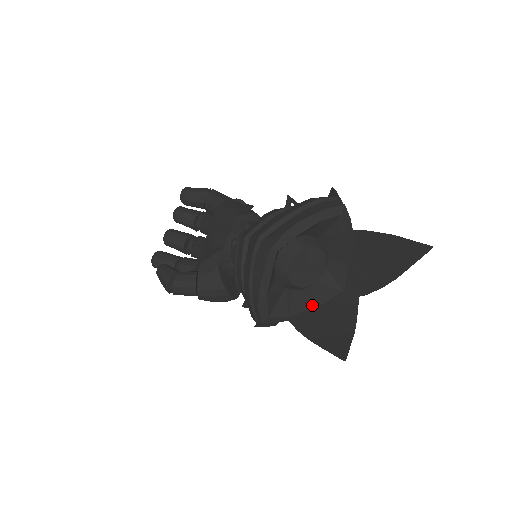
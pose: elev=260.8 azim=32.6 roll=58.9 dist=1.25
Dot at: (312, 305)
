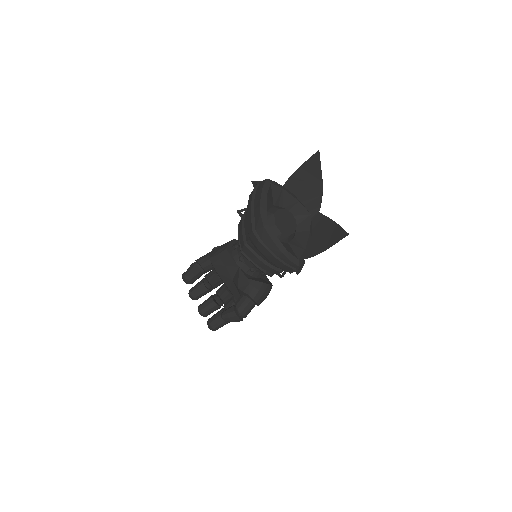
Dot at: (307, 235)
